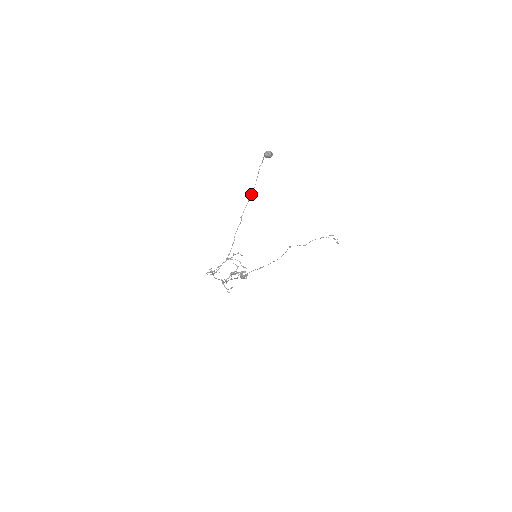
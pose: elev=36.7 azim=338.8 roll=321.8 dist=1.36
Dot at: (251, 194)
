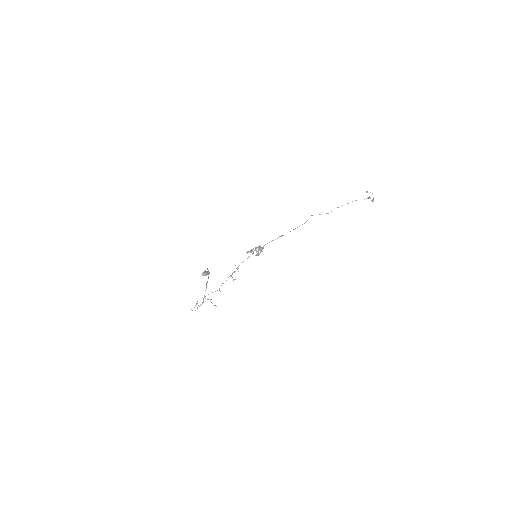
Dot at: (208, 278)
